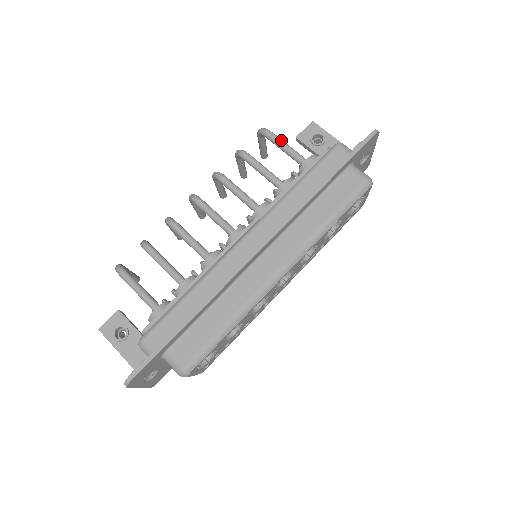
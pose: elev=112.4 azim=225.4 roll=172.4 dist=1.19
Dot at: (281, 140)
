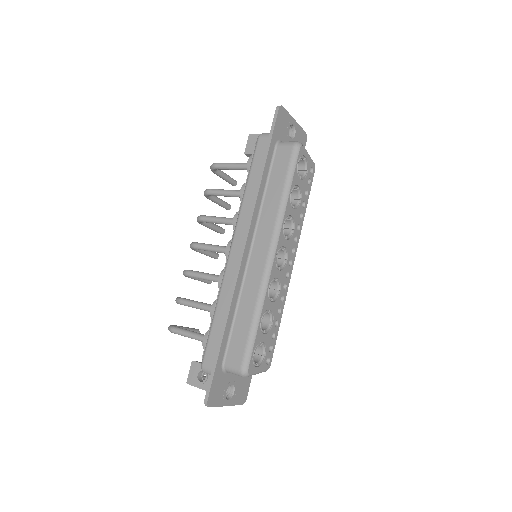
Dot at: (226, 163)
